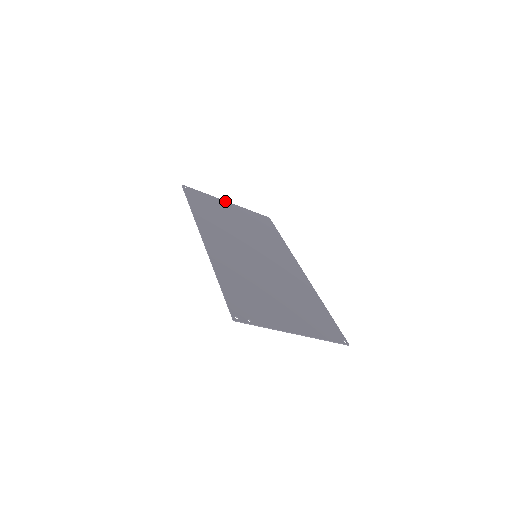
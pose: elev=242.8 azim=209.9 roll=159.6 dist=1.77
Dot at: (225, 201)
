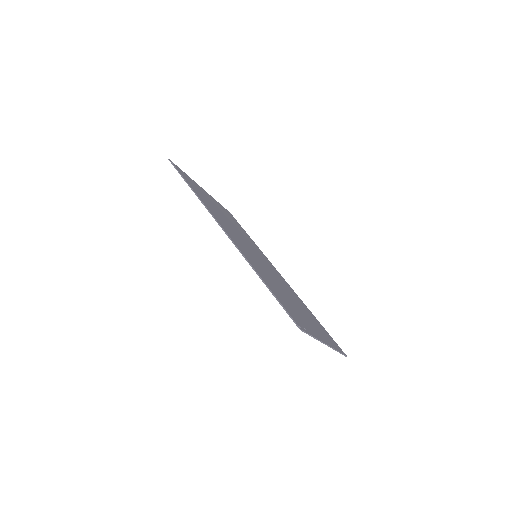
Dot at: (201, 187)
